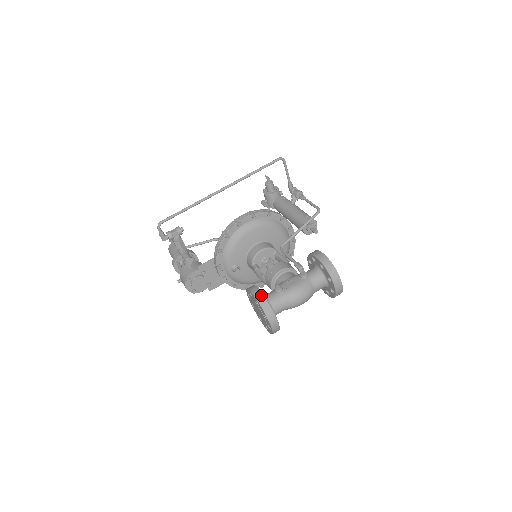
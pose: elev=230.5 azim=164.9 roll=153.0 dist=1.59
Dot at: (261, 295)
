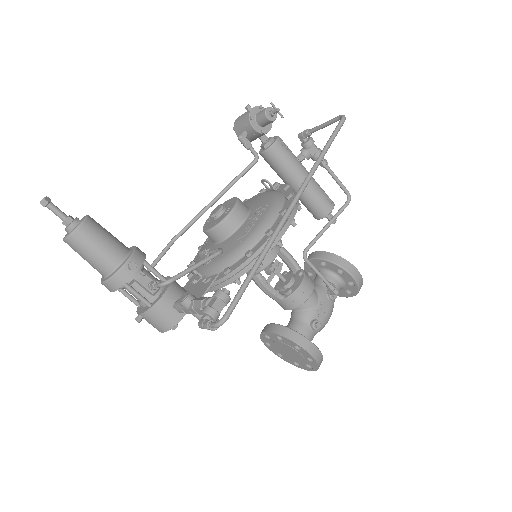
Dot at: (320, 354)
